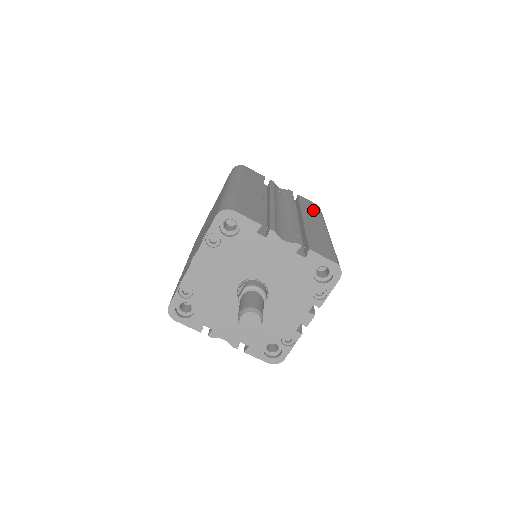
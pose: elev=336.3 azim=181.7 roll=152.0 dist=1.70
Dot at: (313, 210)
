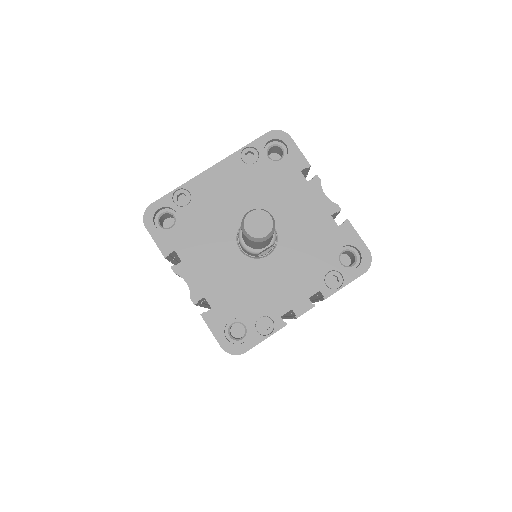
Dot at: occluded
